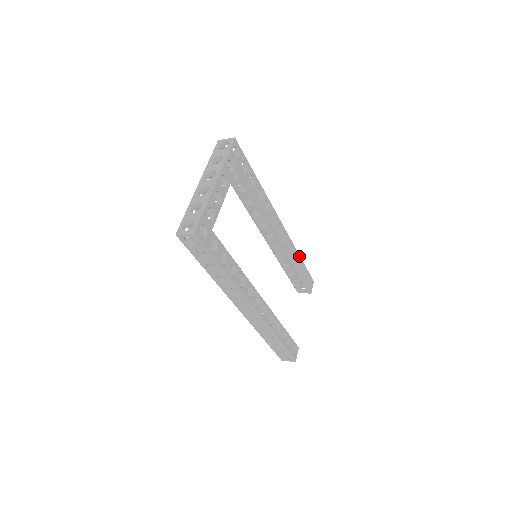
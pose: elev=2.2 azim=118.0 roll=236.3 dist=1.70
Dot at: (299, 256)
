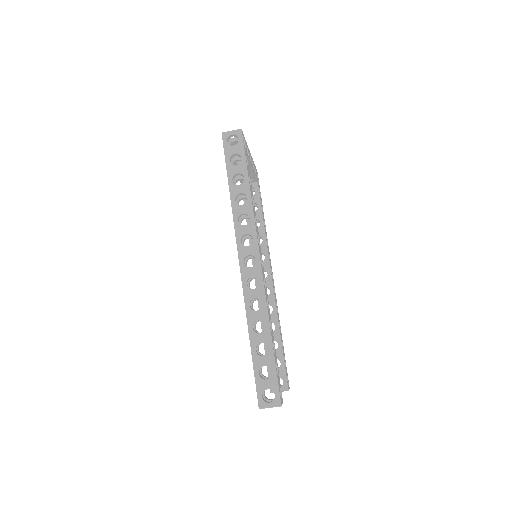
Dot at: occluded
